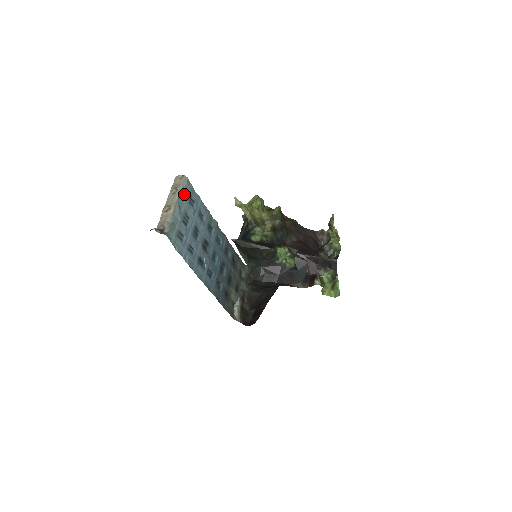
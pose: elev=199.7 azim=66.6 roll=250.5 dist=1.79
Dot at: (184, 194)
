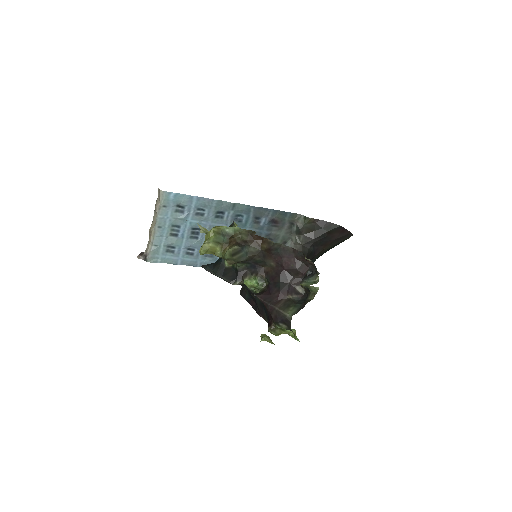
Dot at: (165, 210)
